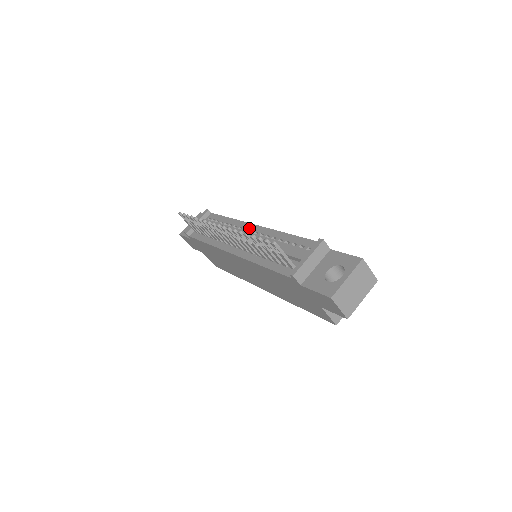
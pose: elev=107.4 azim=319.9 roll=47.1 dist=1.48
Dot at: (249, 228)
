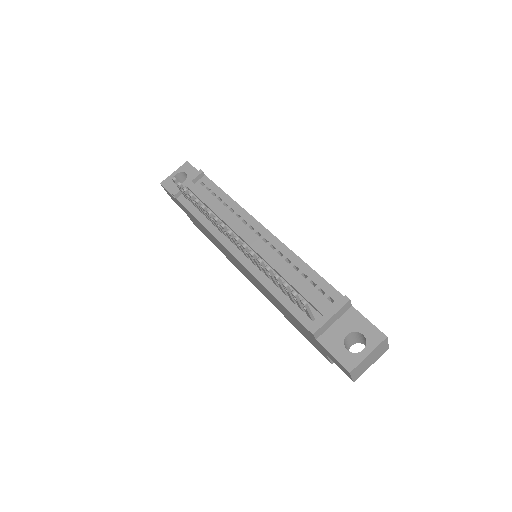
Dot at: (257, 228)
